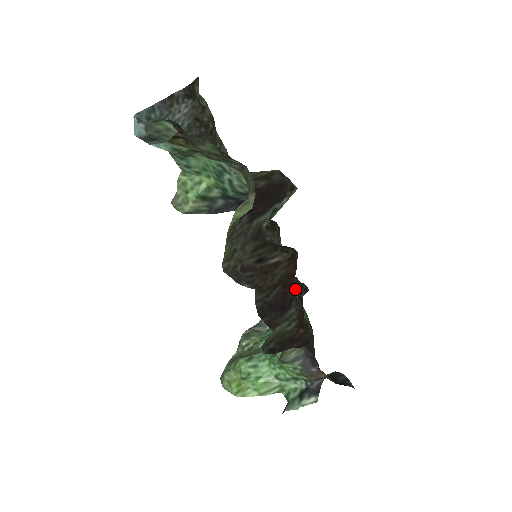
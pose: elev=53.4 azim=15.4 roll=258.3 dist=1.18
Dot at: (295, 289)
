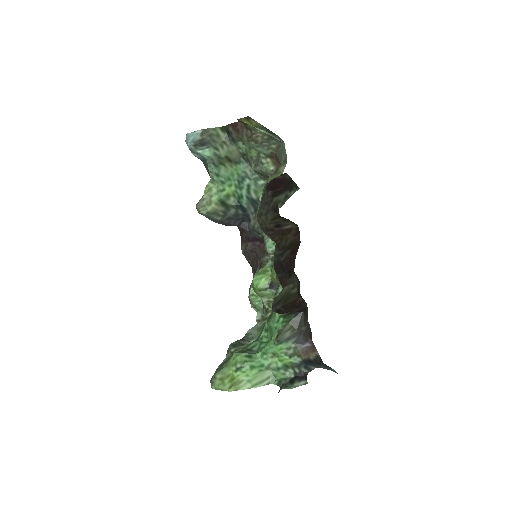
Dot at: occluded
